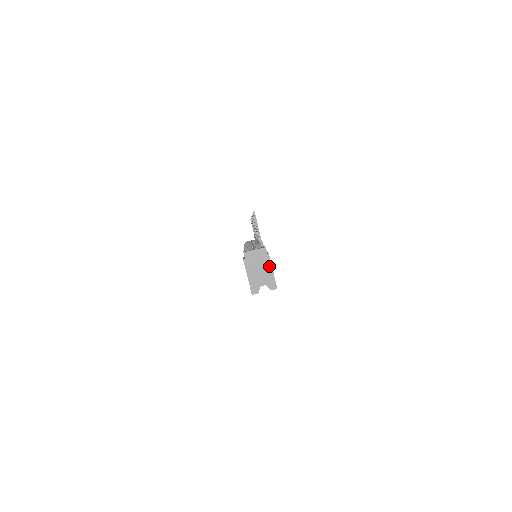
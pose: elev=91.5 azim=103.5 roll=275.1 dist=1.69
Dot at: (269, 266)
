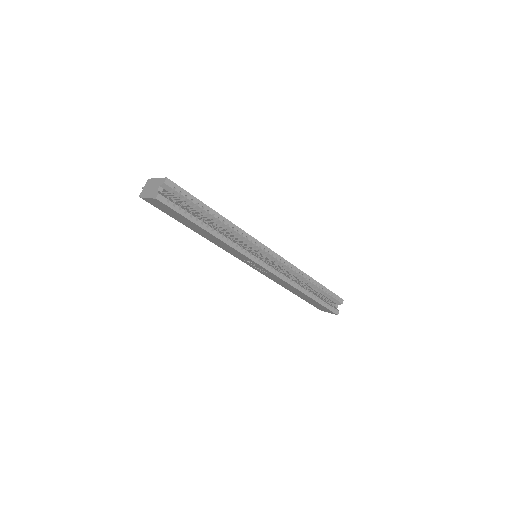
Dot at: (155, 180)
